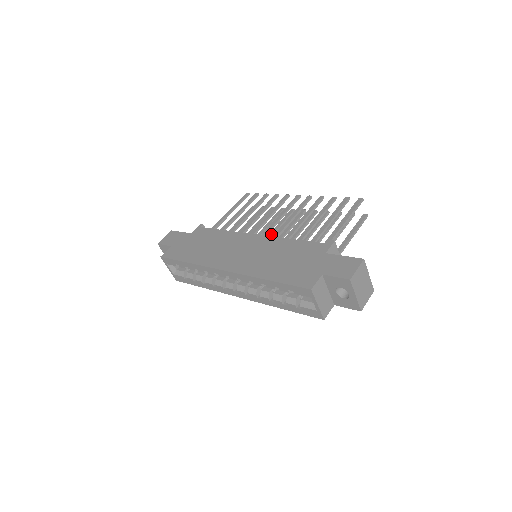
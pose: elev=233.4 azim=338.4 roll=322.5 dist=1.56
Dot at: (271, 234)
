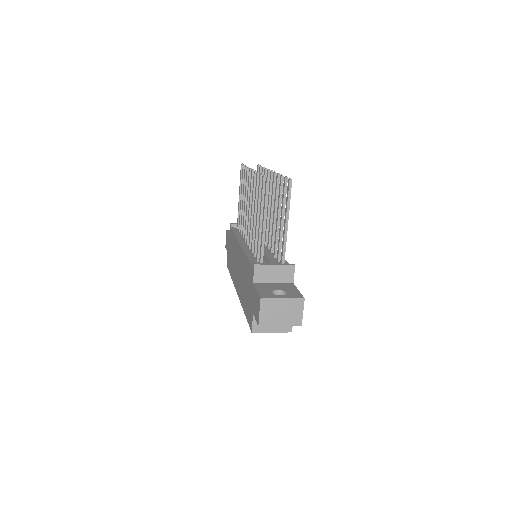
Dot at: occluded
